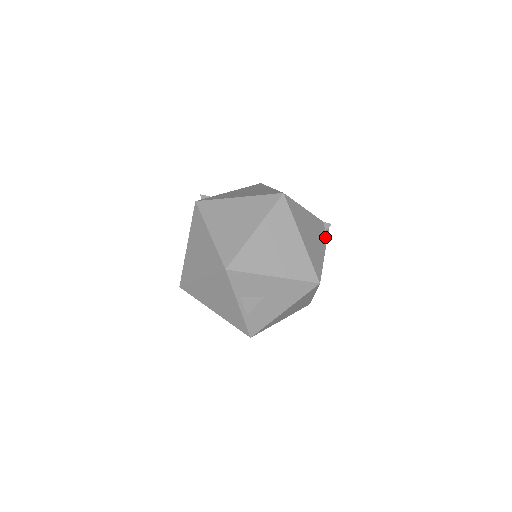
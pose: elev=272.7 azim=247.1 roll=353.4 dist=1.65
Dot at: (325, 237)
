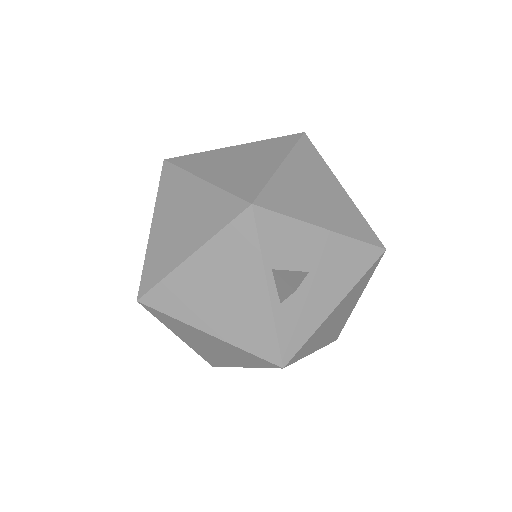
Dot at: occluded
